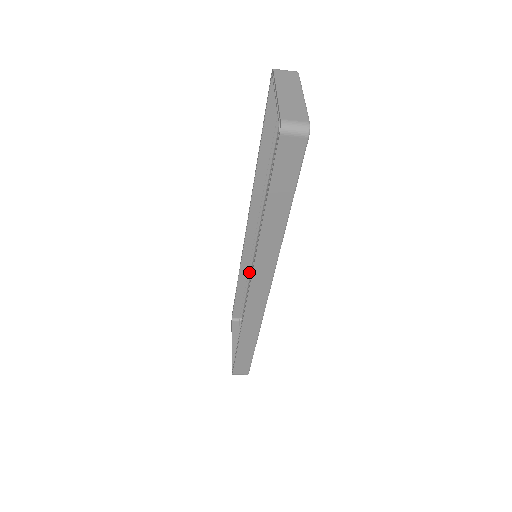
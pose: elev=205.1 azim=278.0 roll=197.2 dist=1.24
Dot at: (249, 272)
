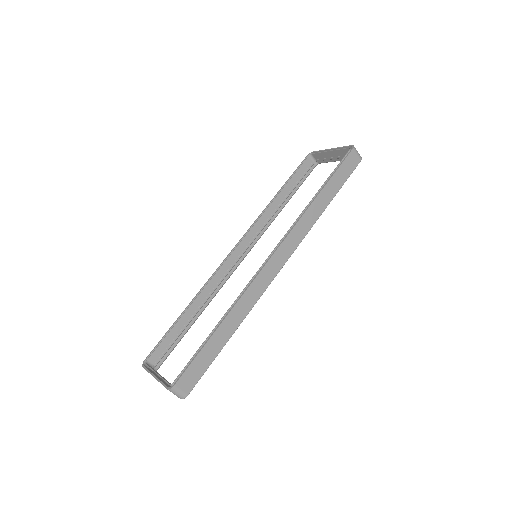
Dot at: (206, 299)
